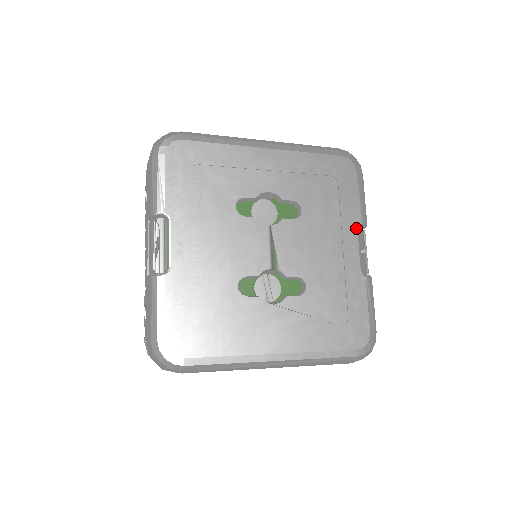
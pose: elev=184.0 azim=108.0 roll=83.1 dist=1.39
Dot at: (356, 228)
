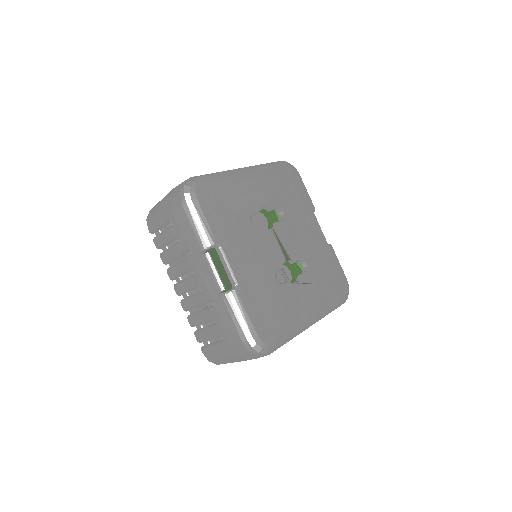
Dot at: (313, 214)
